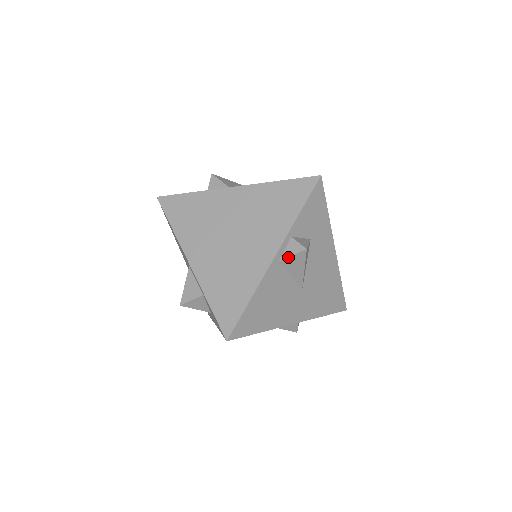
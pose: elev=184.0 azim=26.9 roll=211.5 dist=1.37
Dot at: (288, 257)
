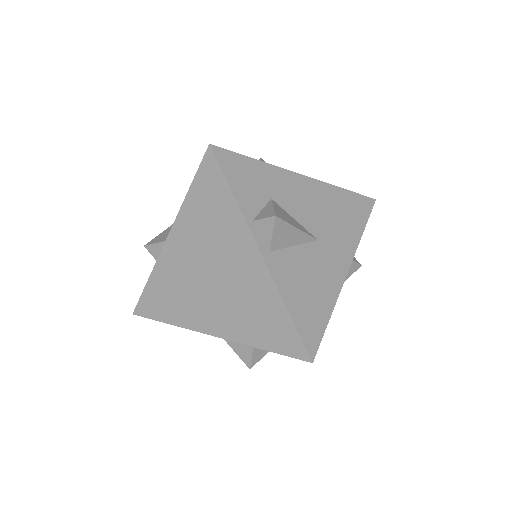
Dot at: (271, 240)
